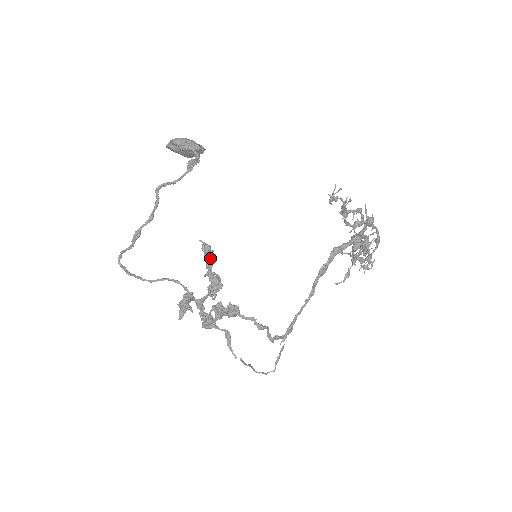
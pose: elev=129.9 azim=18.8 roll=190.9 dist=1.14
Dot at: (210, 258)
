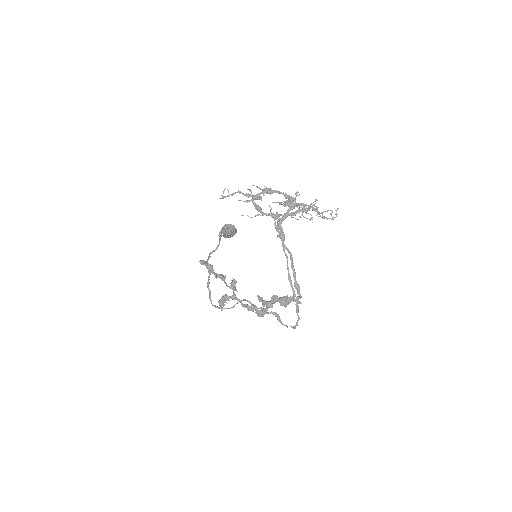
Dot at: (207, 266)
